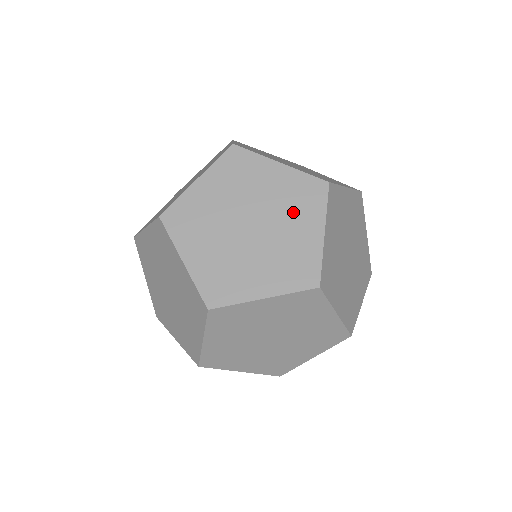
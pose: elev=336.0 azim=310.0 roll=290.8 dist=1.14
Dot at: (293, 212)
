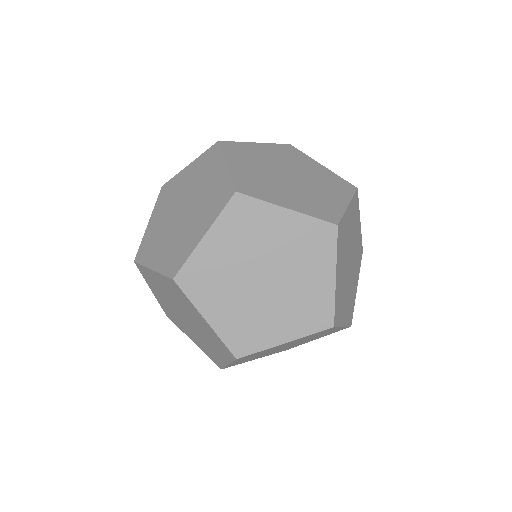
Dot at: (314, 336)
